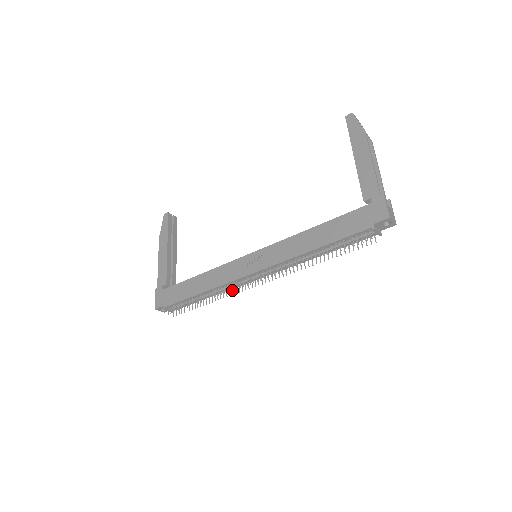
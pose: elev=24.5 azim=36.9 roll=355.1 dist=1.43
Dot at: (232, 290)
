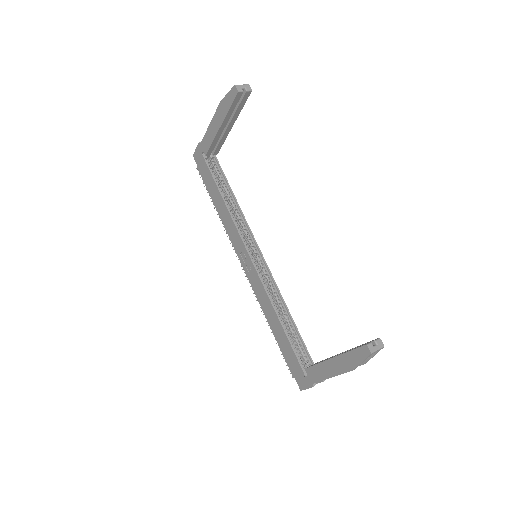
Dot at: occluded
